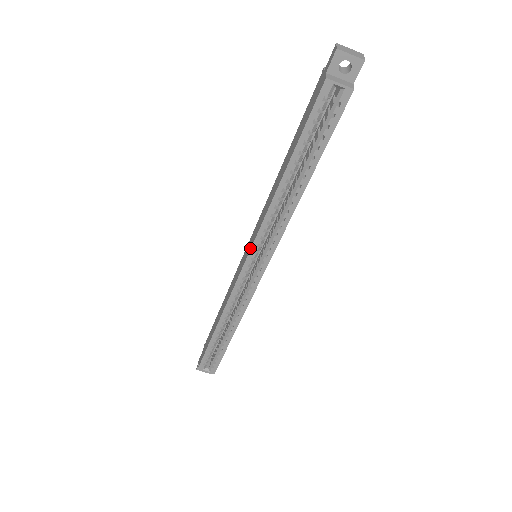
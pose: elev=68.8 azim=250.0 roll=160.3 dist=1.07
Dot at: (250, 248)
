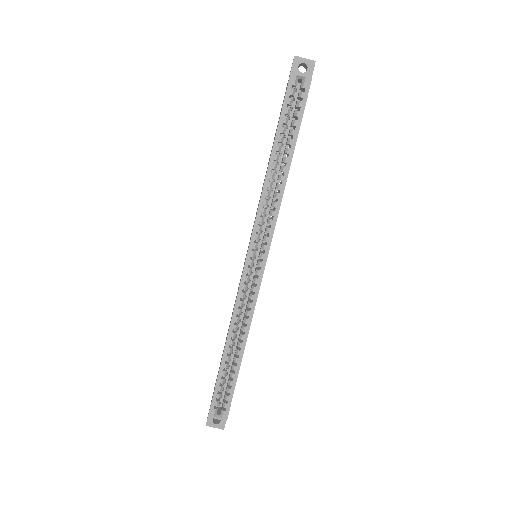
Dot at: occluded
